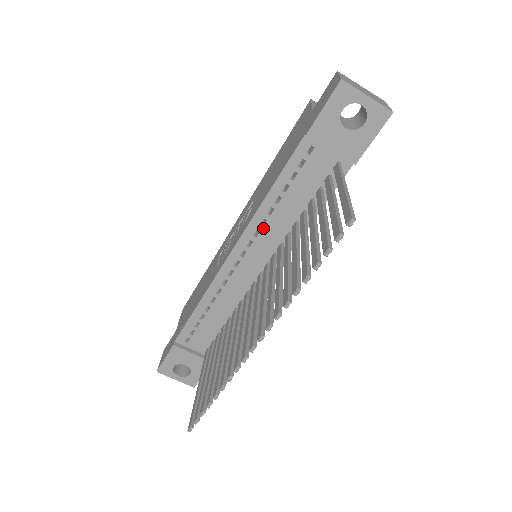
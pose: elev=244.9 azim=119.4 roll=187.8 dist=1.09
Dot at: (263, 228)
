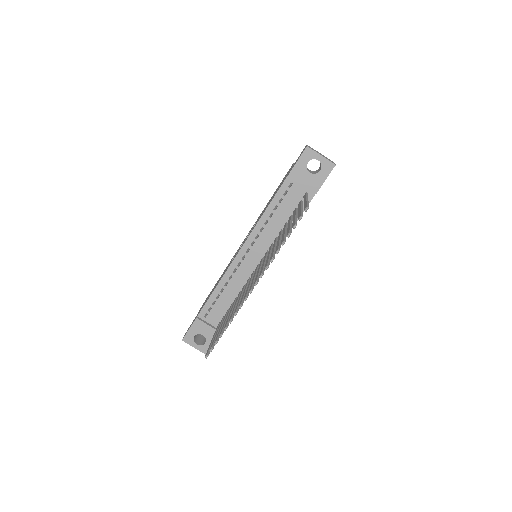
Dot at: (261, 233)
